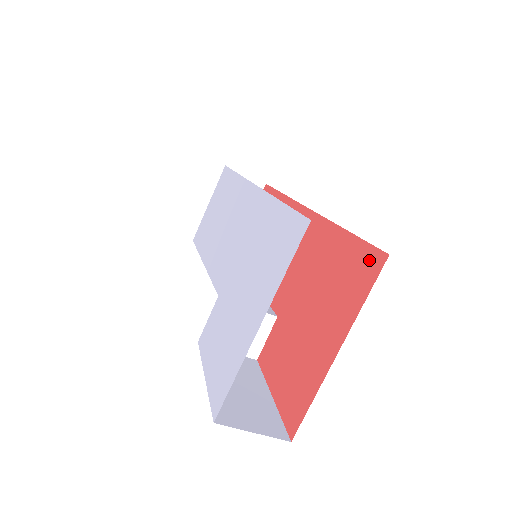
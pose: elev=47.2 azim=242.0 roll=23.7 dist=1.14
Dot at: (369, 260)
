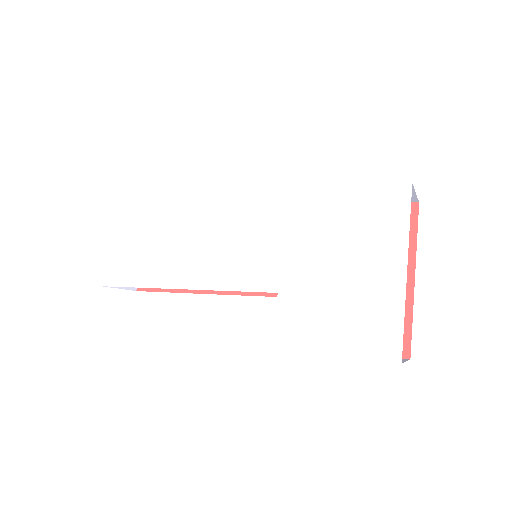
Dot at: occluded
